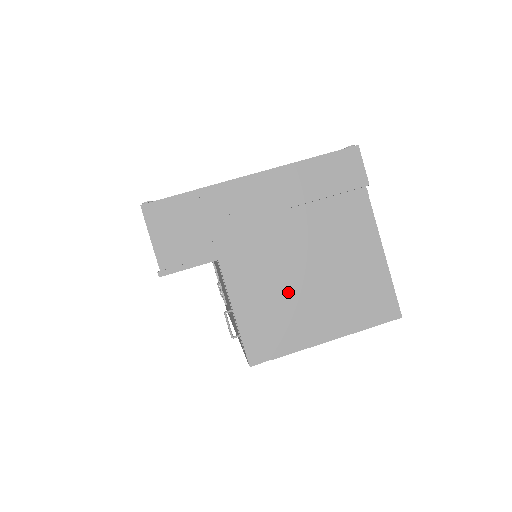
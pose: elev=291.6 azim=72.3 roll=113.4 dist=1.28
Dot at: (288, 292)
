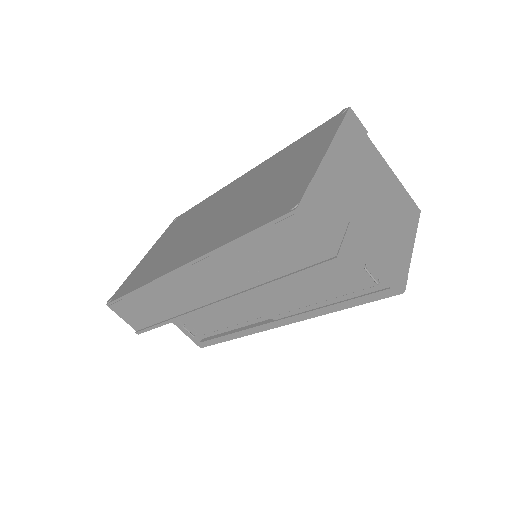
Dot at: (385, 227)
